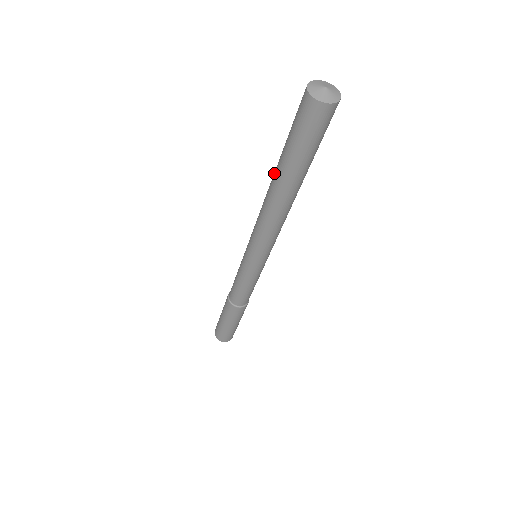
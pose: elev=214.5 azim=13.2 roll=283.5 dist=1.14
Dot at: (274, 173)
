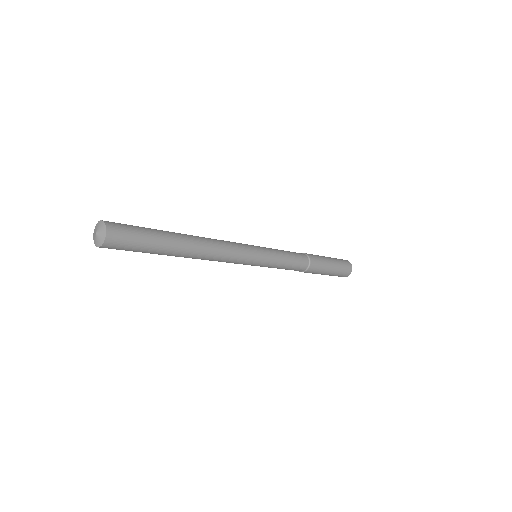
Dot at: occluded
